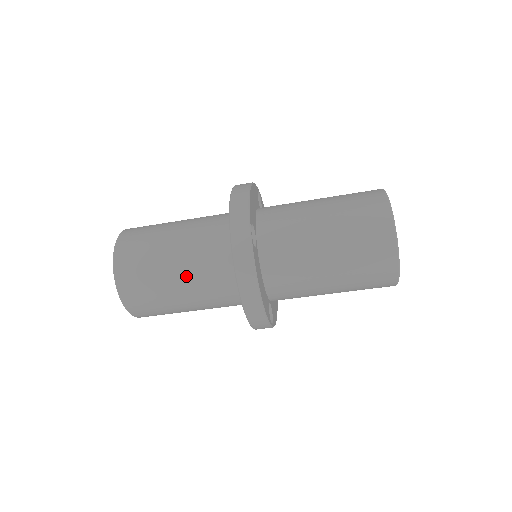
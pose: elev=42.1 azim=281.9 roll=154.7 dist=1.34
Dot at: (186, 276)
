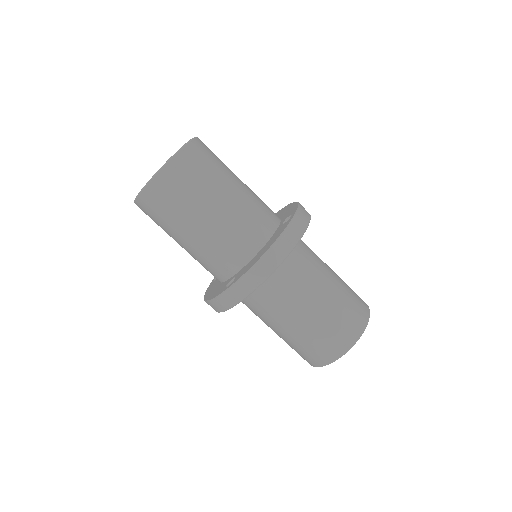
Dot at: (231, 204)
